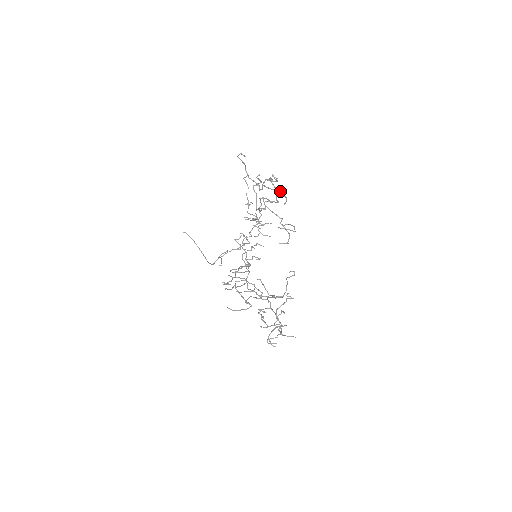
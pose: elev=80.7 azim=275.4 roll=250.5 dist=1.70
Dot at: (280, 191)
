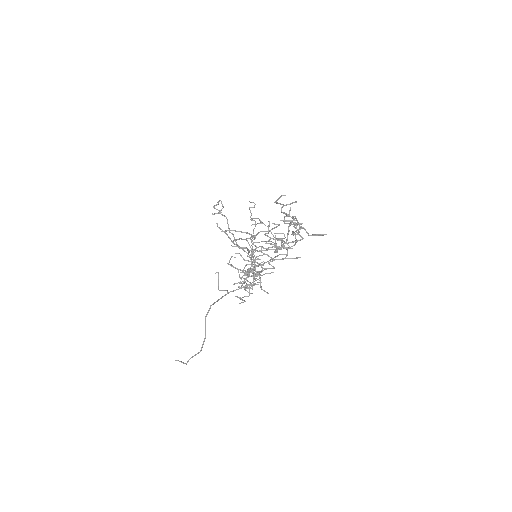
Dot at: (264, 224)
